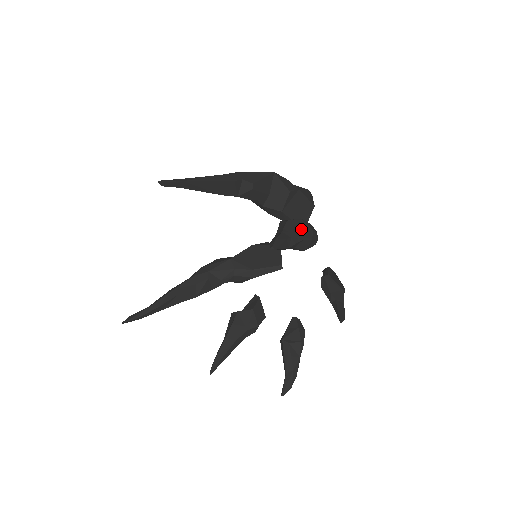
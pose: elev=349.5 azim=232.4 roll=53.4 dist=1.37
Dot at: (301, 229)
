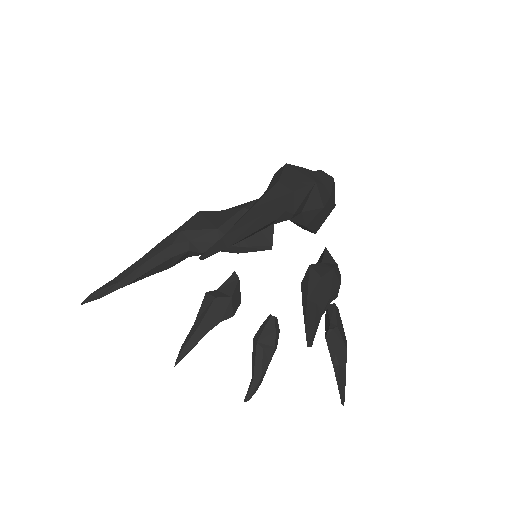
Dot at: (332, 289)
